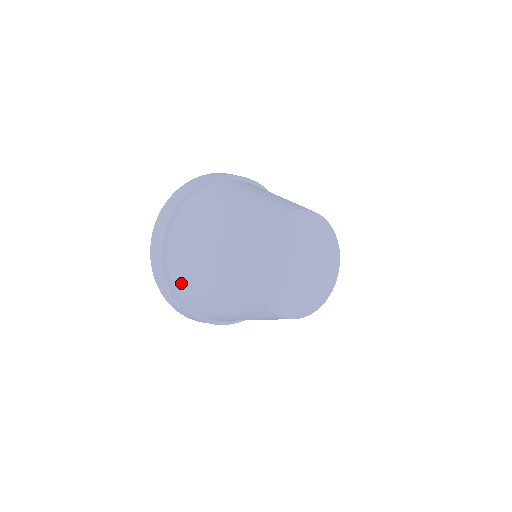
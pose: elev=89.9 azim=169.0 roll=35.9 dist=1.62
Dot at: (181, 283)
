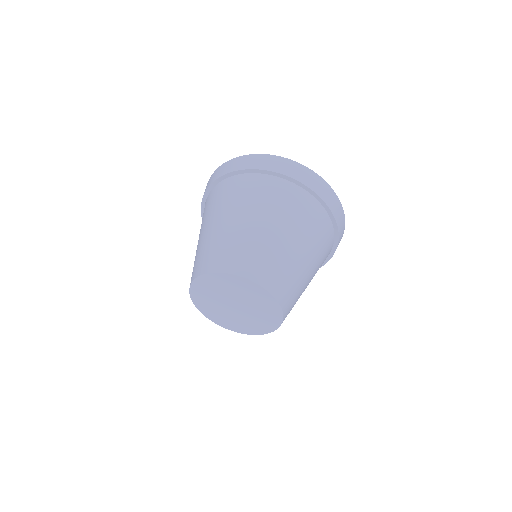
Dot at: occluded
